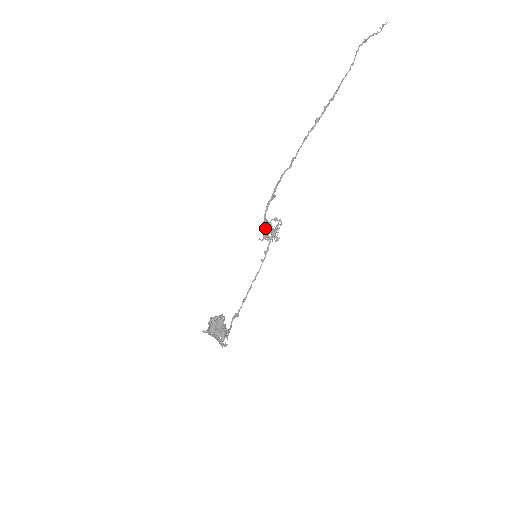
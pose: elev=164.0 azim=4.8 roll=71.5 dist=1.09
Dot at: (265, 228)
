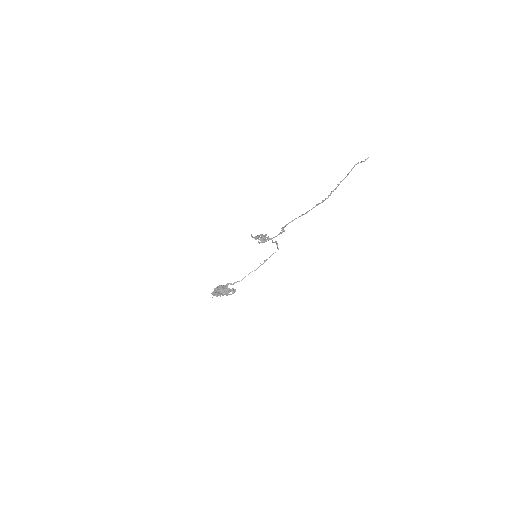
Dot at: (266, 240)
